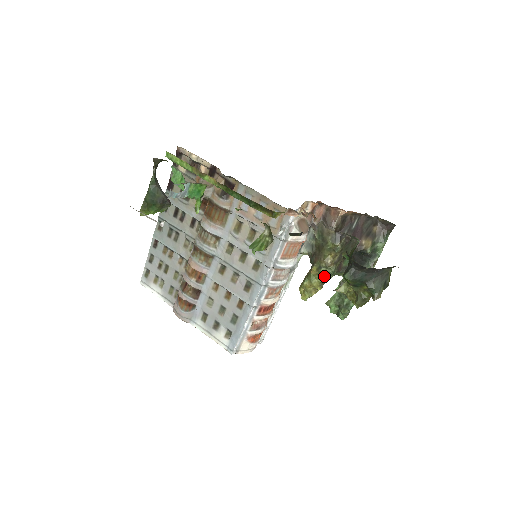
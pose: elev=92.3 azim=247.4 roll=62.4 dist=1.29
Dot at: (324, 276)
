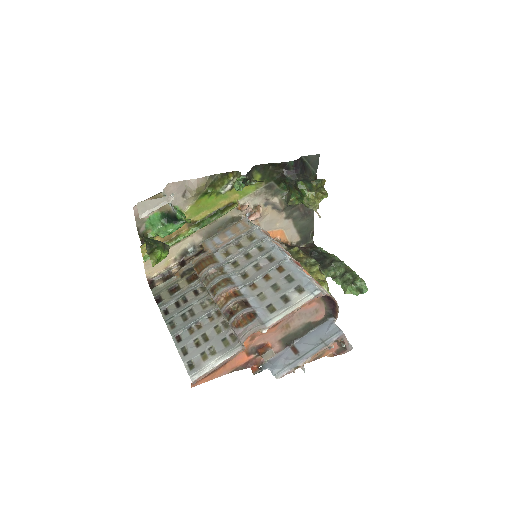
Dot at: (314, 265)
